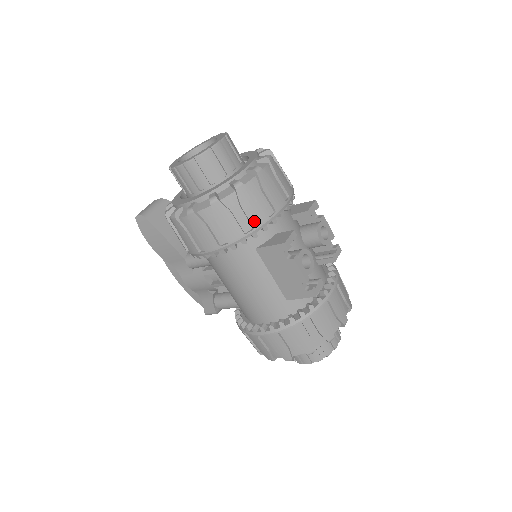
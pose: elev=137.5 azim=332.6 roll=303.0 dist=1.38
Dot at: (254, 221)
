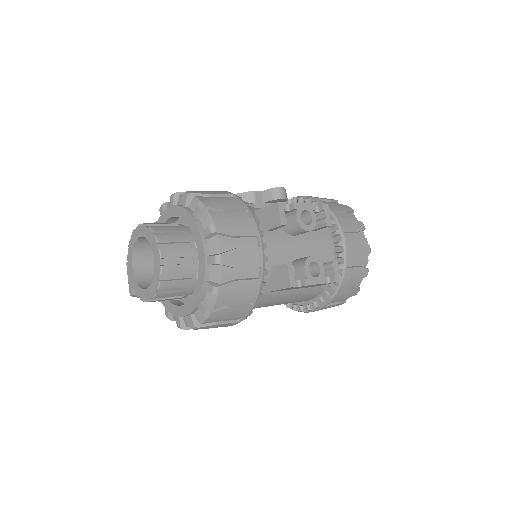
Dot at: (252, 294)
